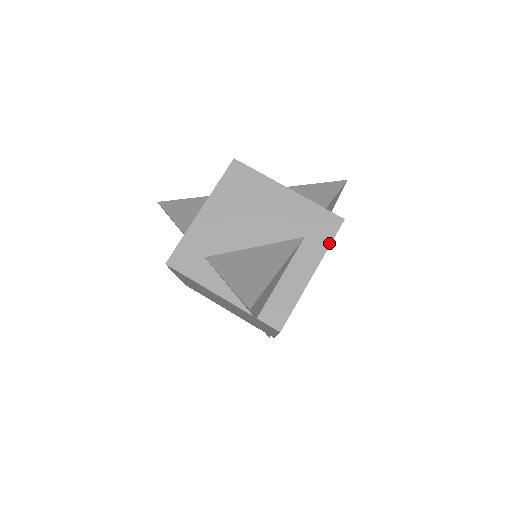
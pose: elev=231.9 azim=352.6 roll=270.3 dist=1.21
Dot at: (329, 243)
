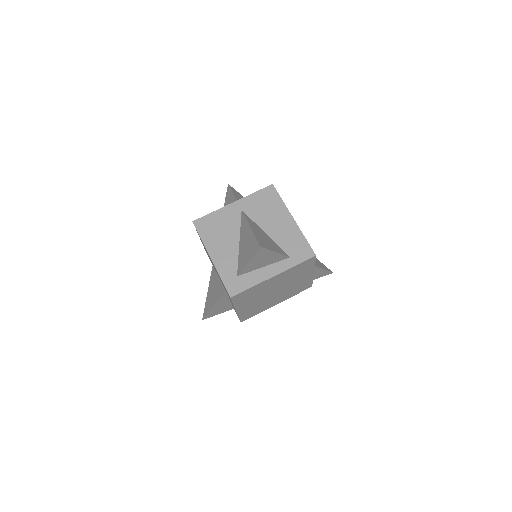
Dot at: (232, 303)
